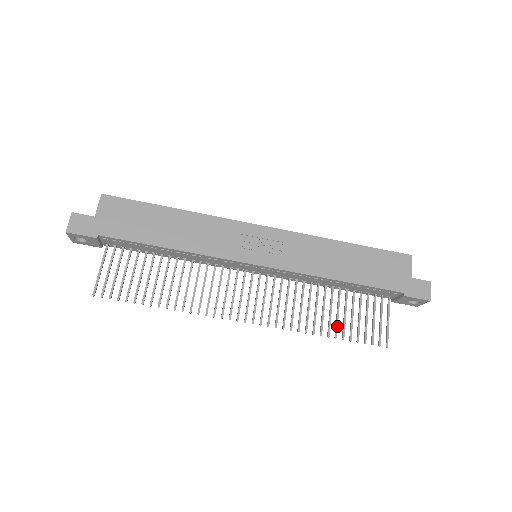
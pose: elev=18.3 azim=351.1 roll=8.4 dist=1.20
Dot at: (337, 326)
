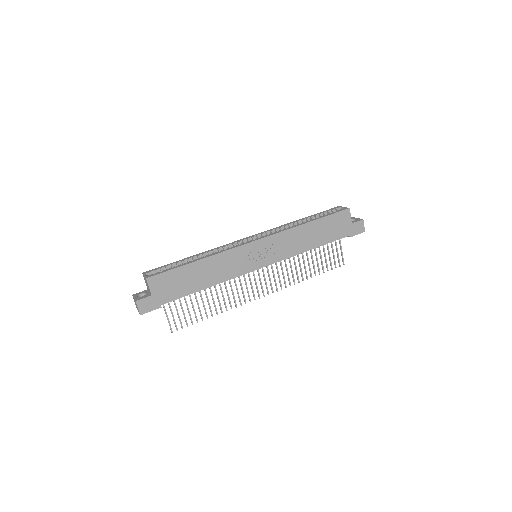
Dot at: occluded
